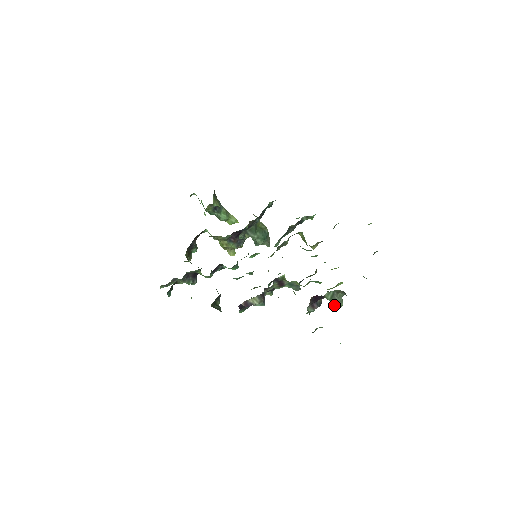
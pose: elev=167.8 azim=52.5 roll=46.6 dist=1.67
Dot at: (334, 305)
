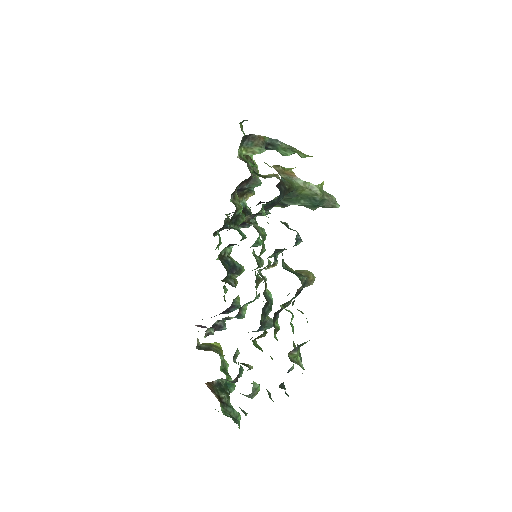
Dot at: occluded
